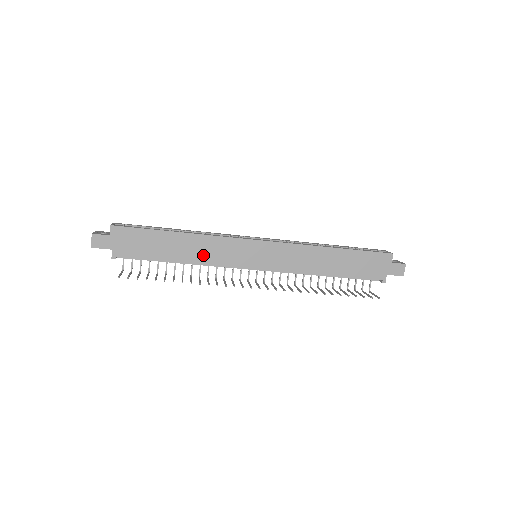
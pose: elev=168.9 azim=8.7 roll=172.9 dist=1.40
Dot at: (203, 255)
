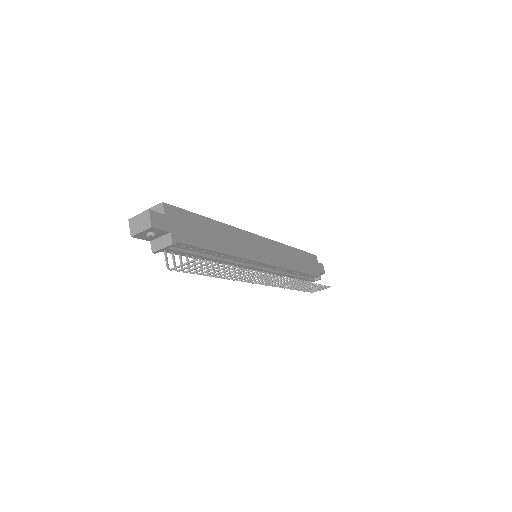
Dot at: (235, 247)
